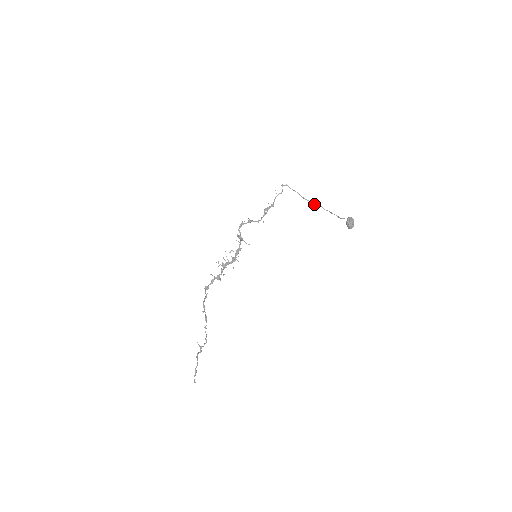
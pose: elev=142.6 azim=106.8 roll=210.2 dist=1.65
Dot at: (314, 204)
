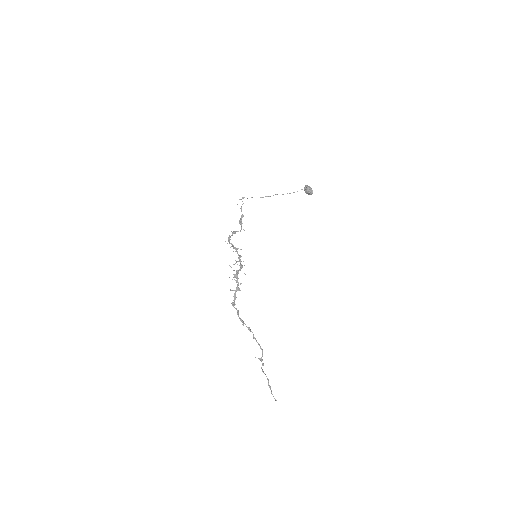
Dot at: occluded
